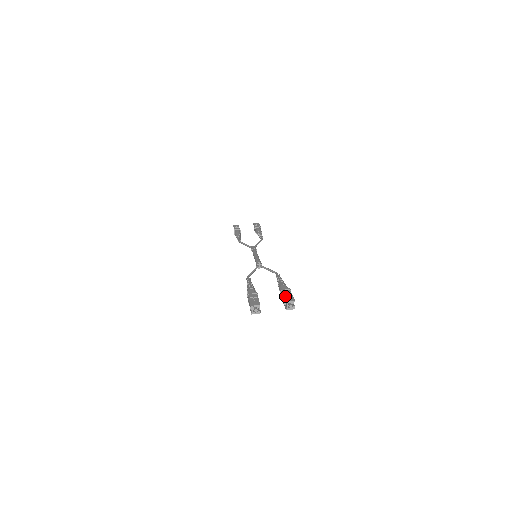
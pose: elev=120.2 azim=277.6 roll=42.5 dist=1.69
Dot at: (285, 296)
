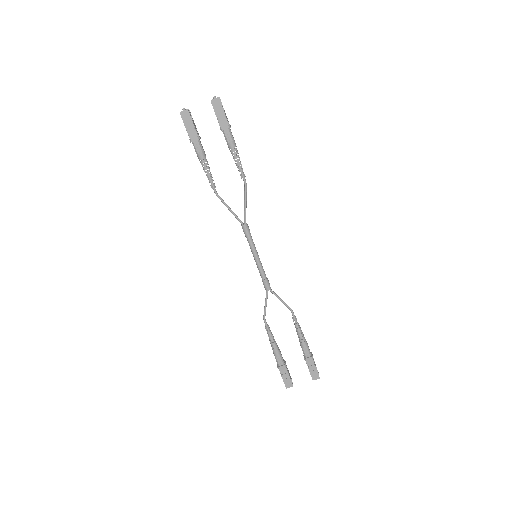
Dot at: (311, 372)
